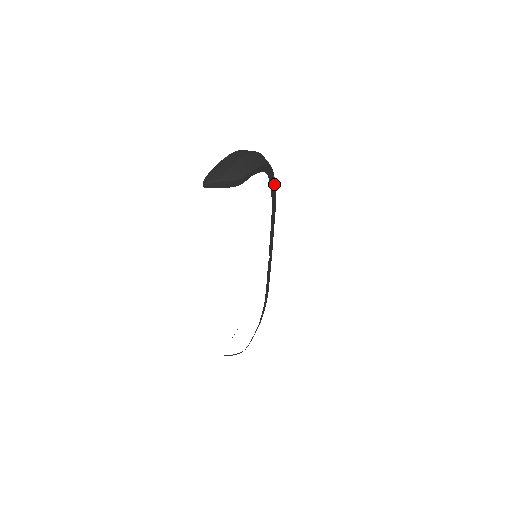
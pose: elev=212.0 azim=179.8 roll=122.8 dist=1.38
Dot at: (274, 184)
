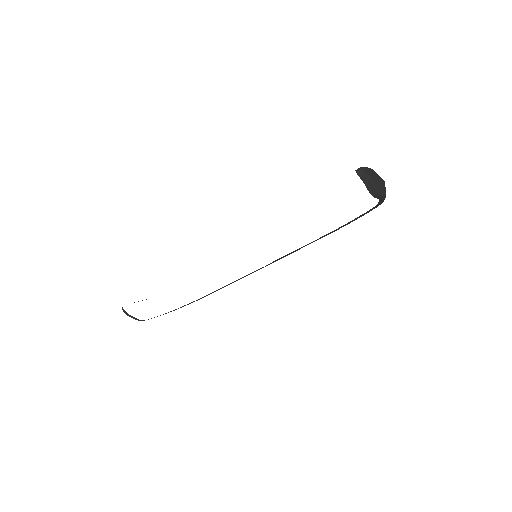
Dot at: (354, 220)
